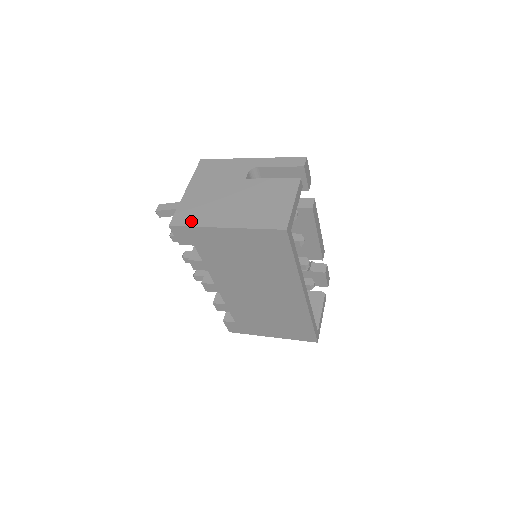
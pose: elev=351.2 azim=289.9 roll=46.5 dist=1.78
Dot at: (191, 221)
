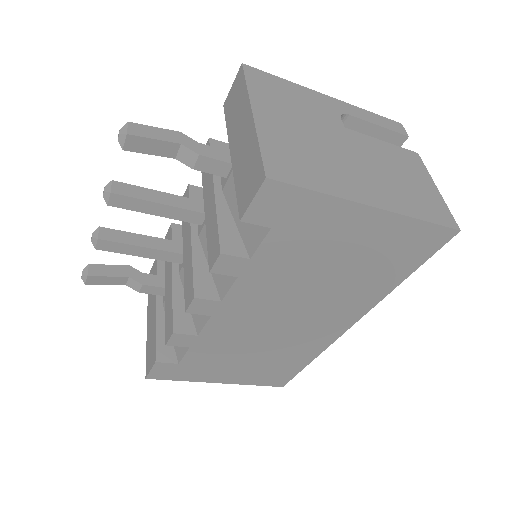
Dot at: (307, 179)
